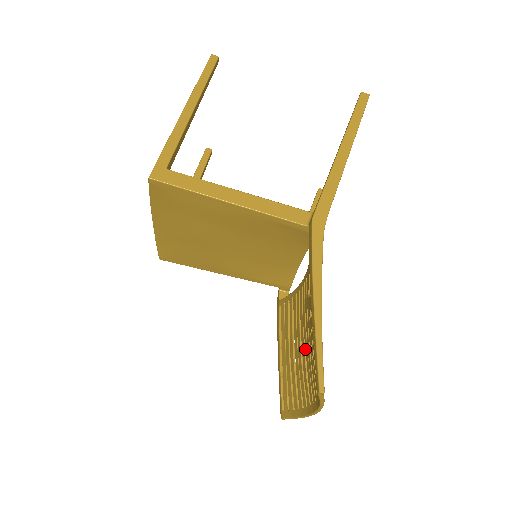
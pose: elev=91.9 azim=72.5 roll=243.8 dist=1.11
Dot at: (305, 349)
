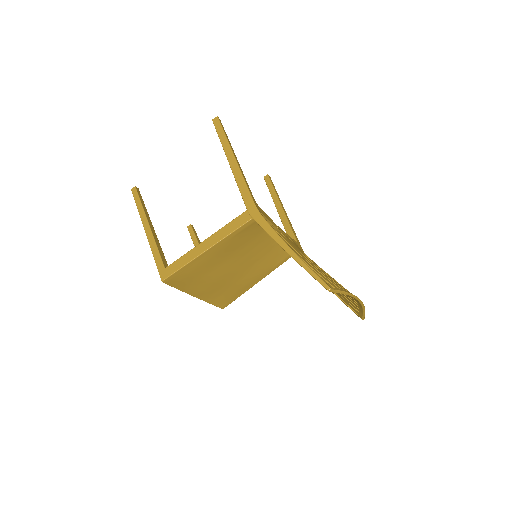
Dot at: occluded
